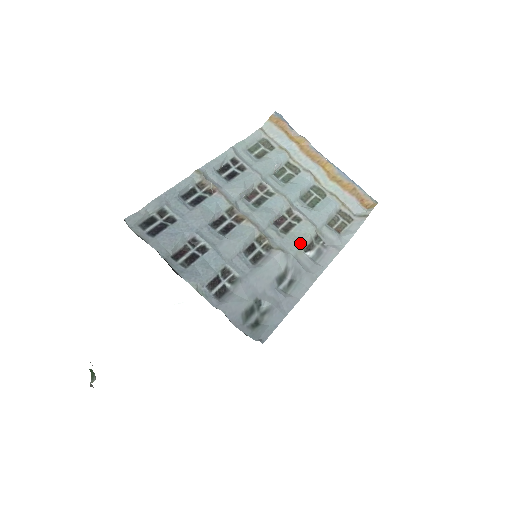
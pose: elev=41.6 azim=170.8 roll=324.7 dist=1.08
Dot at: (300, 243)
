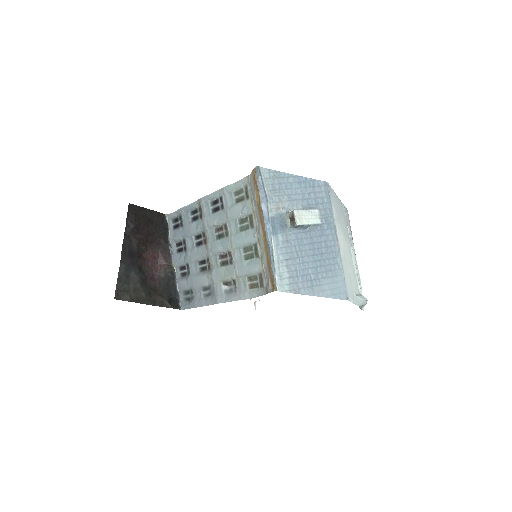
Dot at: (222, 278)
